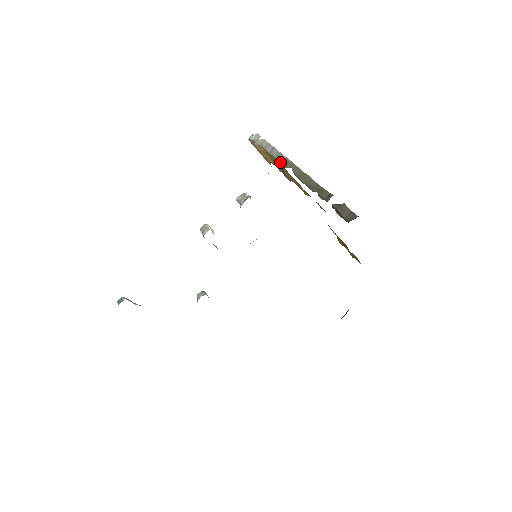
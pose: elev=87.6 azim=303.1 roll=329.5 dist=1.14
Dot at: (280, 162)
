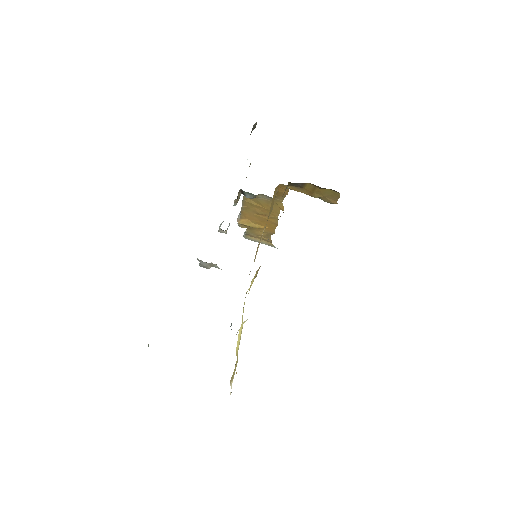
Dot at: (243, 196)
